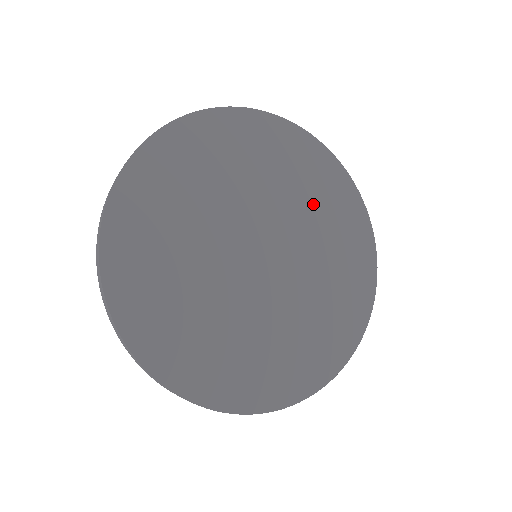
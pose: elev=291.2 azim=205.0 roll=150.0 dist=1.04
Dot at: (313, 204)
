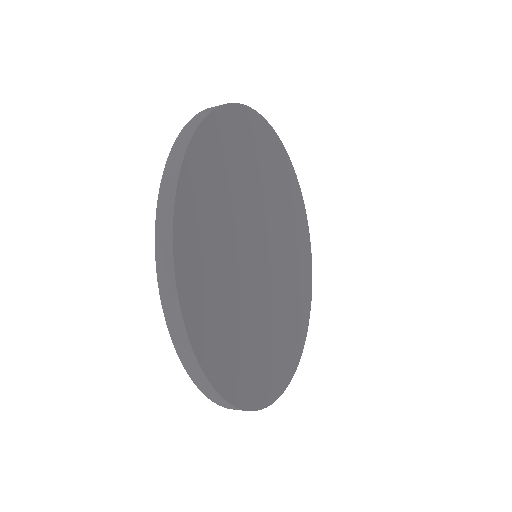
Dot at: (290, 228)
